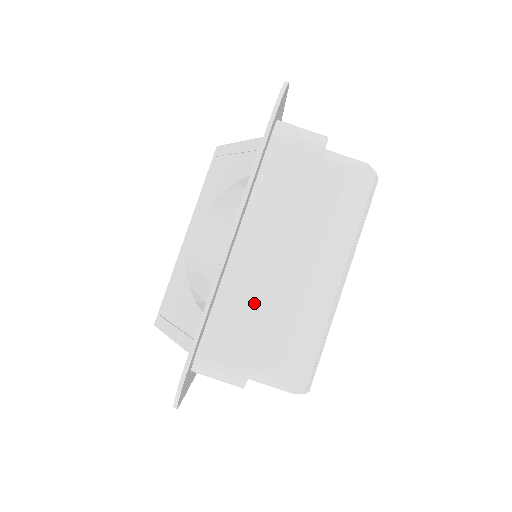
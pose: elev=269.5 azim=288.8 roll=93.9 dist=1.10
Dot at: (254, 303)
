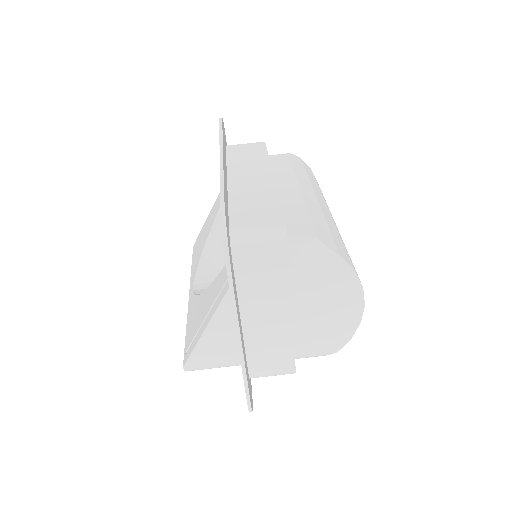
Dot at: (262, 197)
